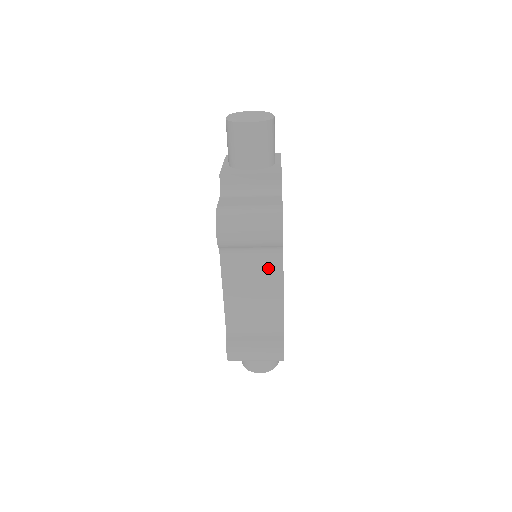
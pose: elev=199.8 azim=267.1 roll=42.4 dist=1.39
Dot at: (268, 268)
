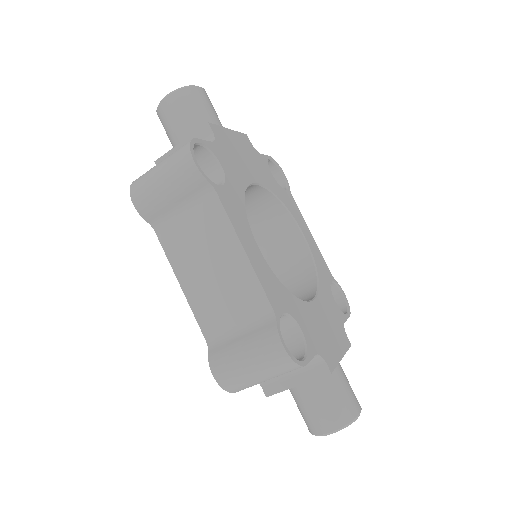
Dot at: (211, 223)
